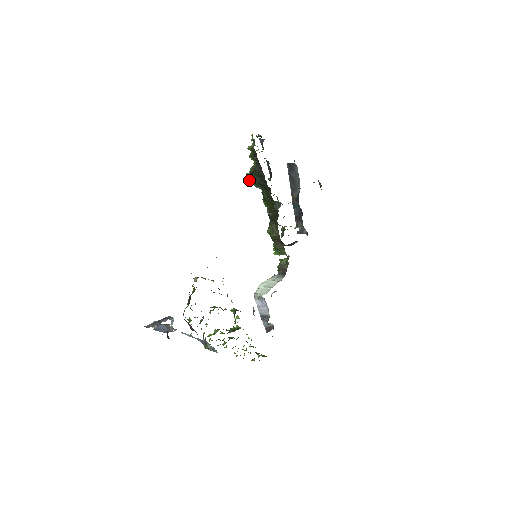
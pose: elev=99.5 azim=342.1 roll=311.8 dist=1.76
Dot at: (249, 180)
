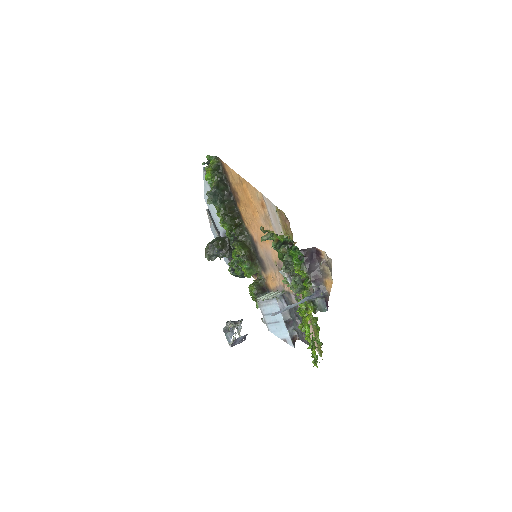
Dot at: (212, 197)
